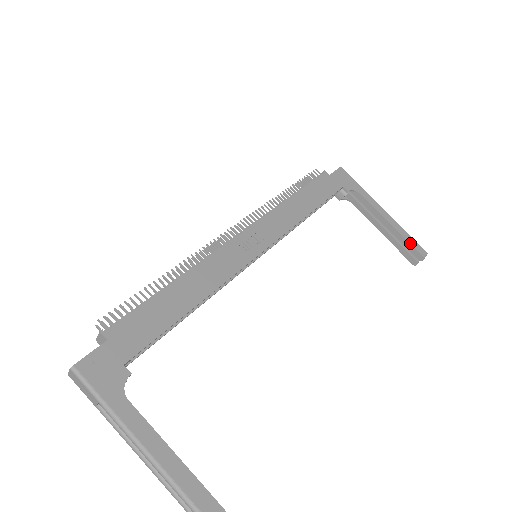
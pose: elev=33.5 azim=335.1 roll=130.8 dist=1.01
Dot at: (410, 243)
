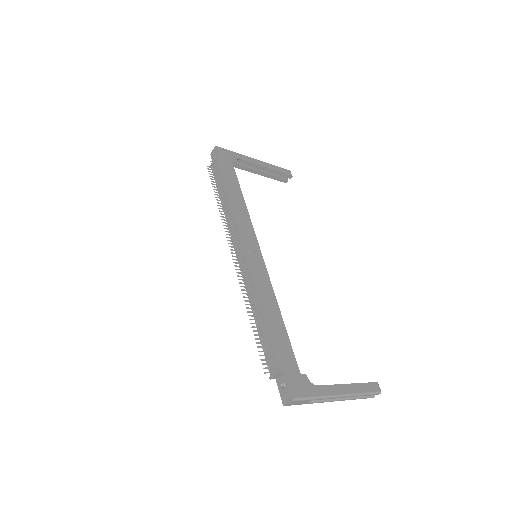
Dot at: (282, 172)
